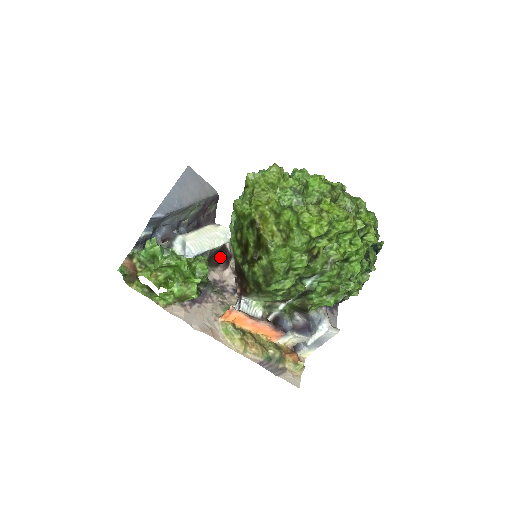
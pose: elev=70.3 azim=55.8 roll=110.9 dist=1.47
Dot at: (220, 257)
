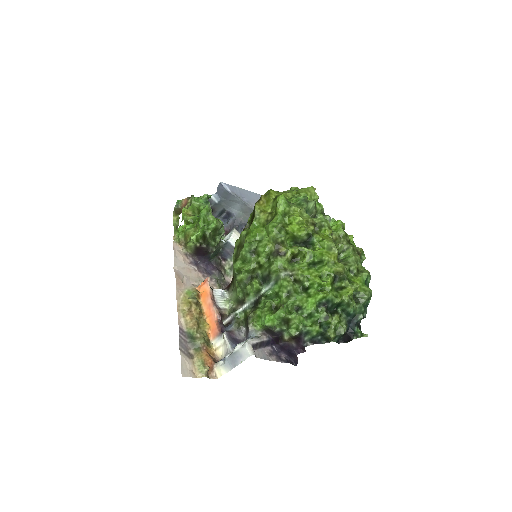
Dot at: occluded
